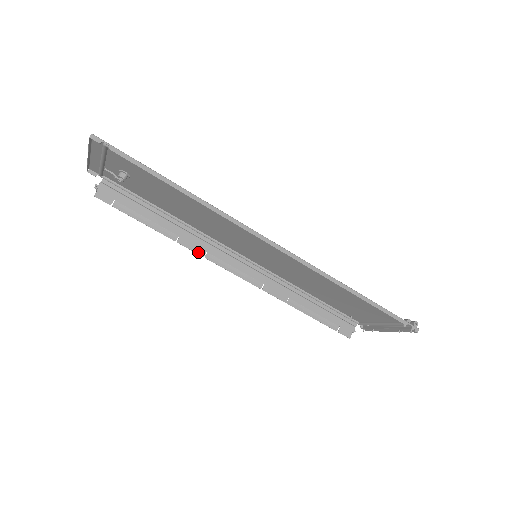
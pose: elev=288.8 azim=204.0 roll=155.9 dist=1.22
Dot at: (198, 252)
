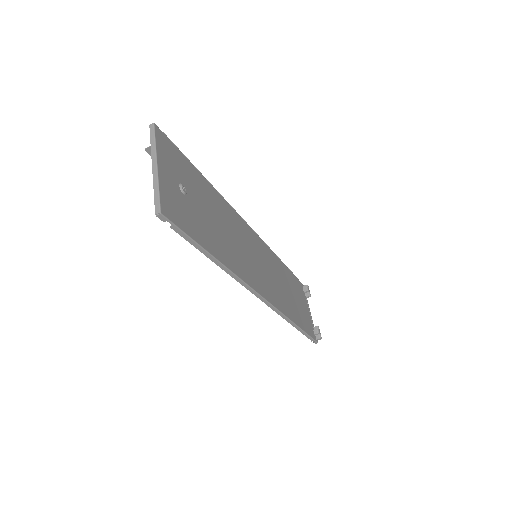
Dot at: occluded
